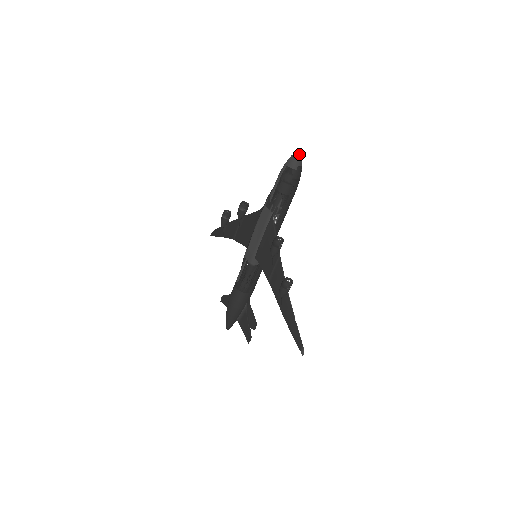
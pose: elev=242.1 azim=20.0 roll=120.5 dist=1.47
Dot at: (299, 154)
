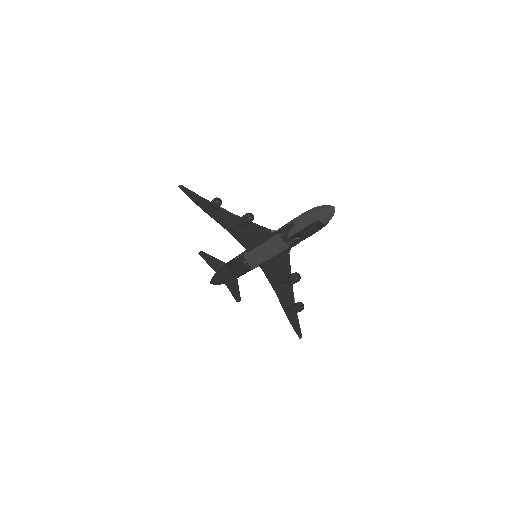
Dot at: occluded
